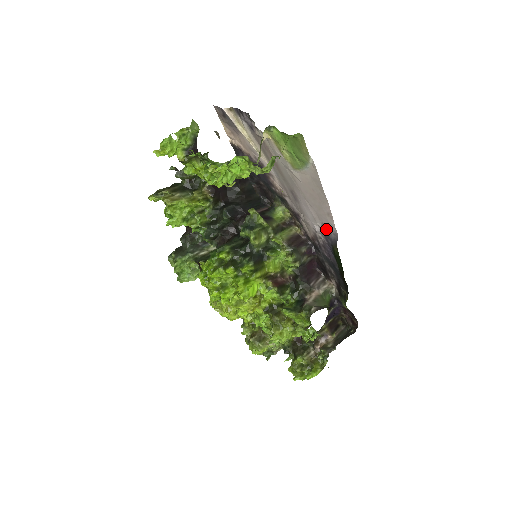
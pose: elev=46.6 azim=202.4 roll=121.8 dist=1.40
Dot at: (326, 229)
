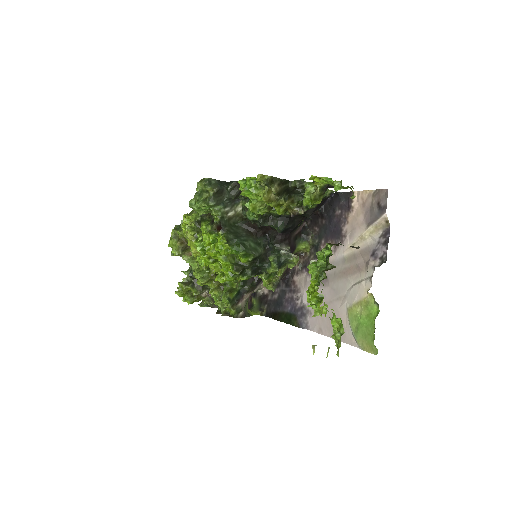
Dot at: (308, 315)
